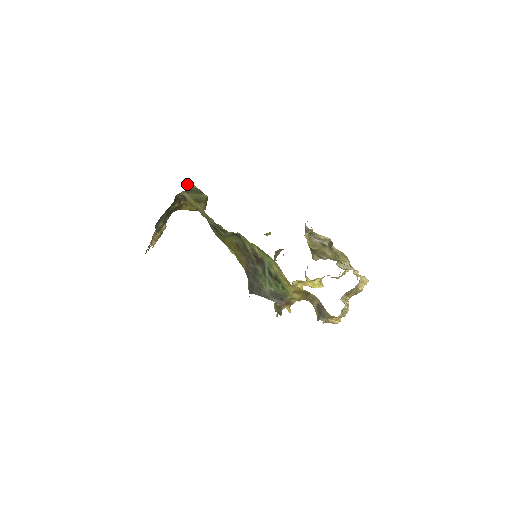
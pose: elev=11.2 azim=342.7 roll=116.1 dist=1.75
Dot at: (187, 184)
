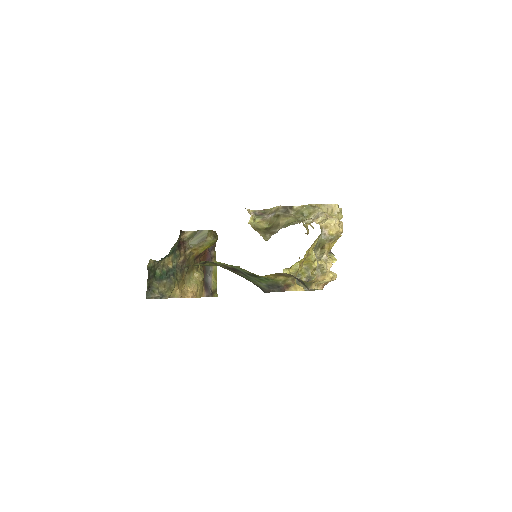
Dot at: (184, 235)
